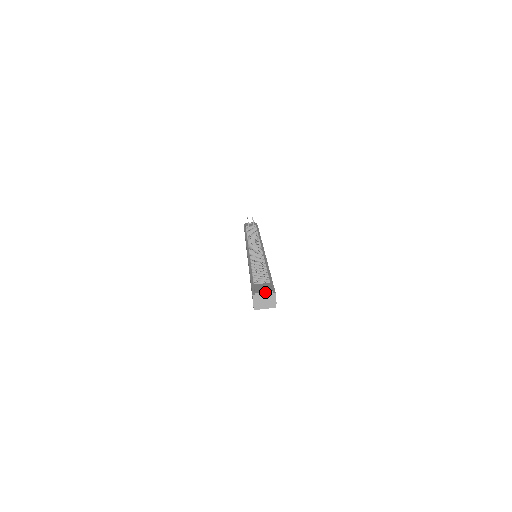
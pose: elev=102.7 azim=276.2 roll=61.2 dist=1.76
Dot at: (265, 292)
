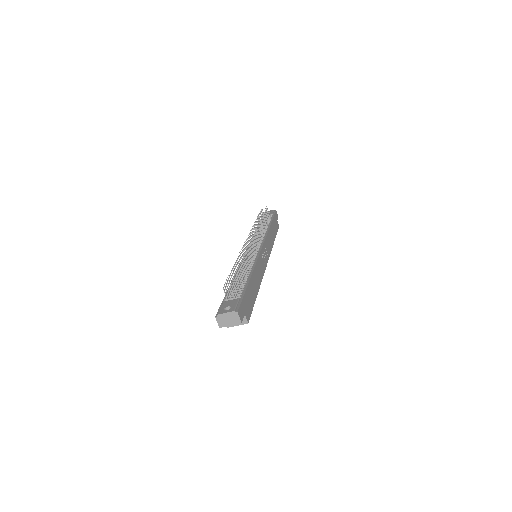
Dot at: (227, 313)
